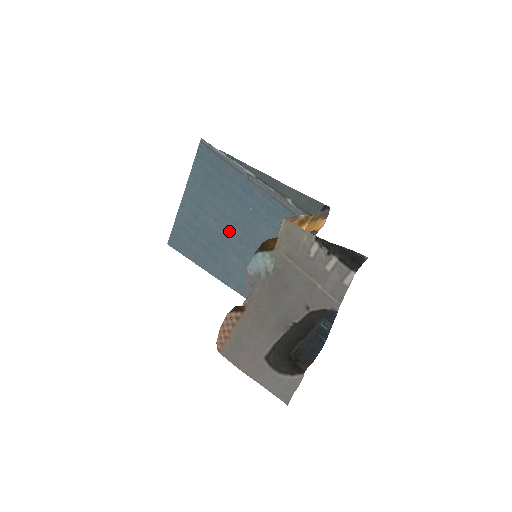
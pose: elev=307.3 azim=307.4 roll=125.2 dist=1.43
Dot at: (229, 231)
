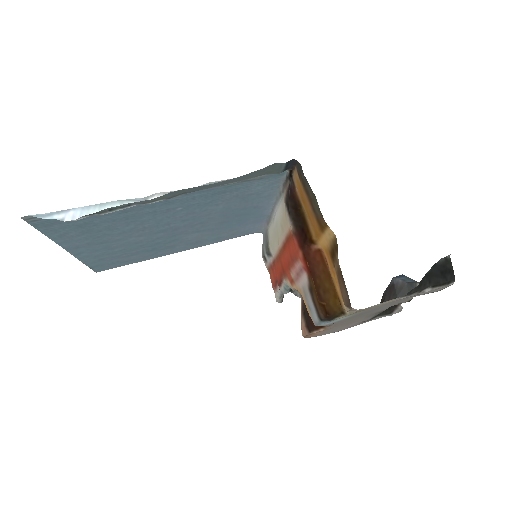
Dot at: (167, 231)
